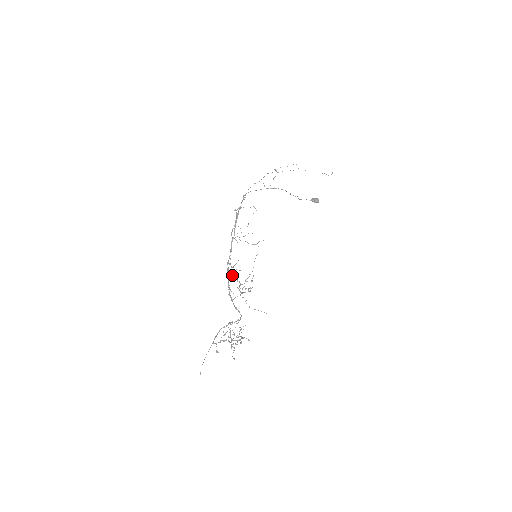
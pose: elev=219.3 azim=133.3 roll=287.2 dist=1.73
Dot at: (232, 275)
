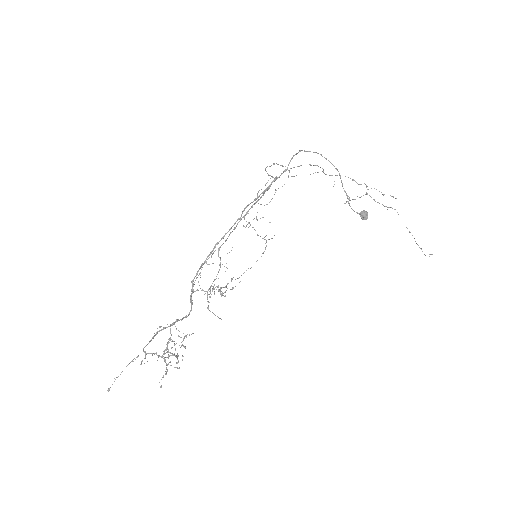
Dot at: (212, 263)
